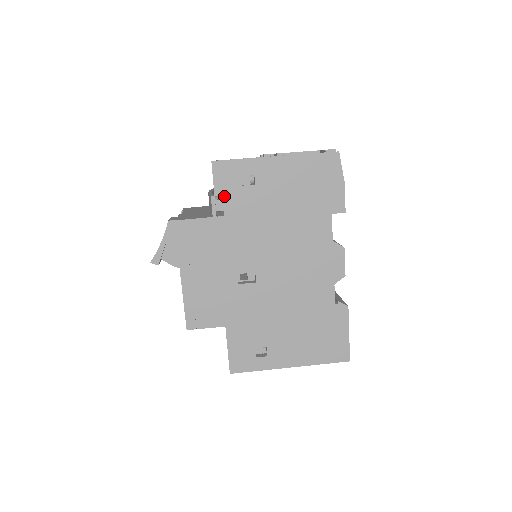
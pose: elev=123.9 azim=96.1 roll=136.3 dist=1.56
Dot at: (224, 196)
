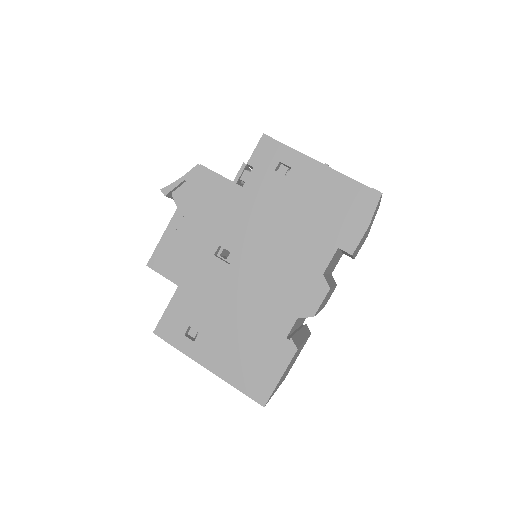
Dot at: (254, 170)
